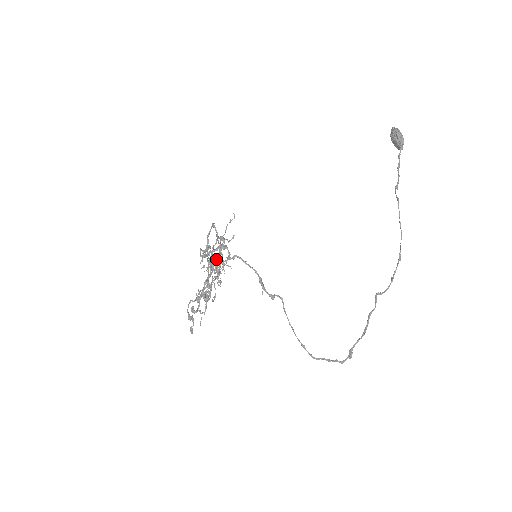
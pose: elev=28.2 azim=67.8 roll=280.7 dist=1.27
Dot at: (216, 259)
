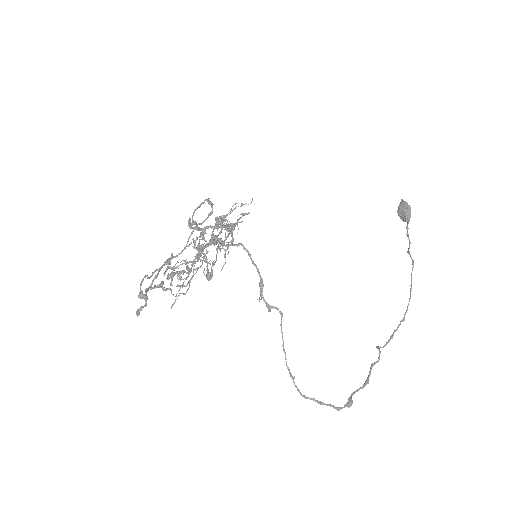
Dot at: (217, 237)
